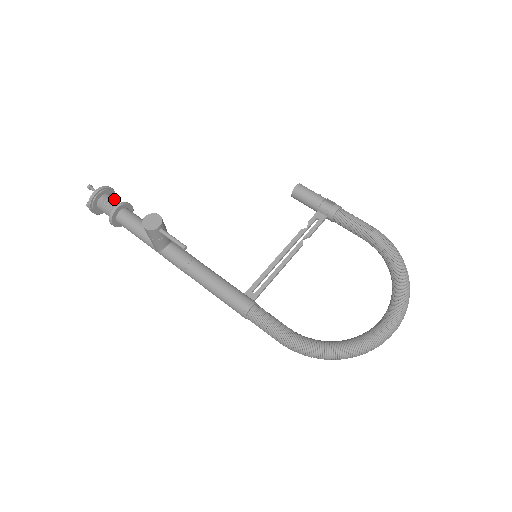
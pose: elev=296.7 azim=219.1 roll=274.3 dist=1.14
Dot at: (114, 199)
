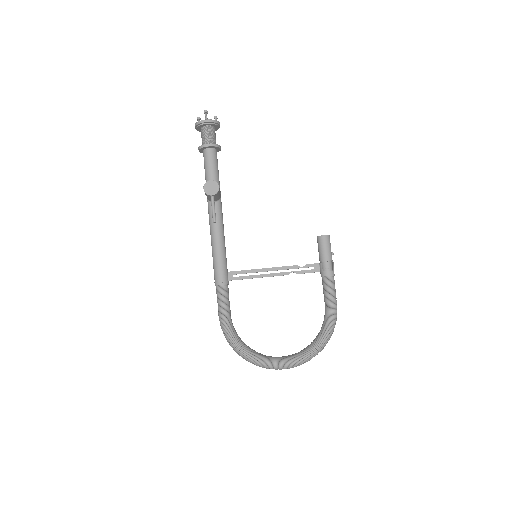
Dot at: (214, 134)
